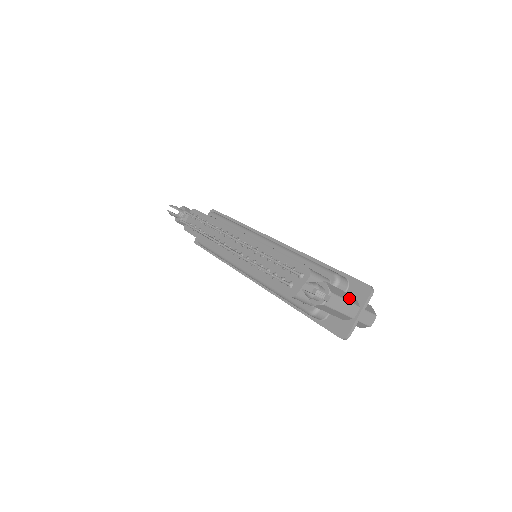
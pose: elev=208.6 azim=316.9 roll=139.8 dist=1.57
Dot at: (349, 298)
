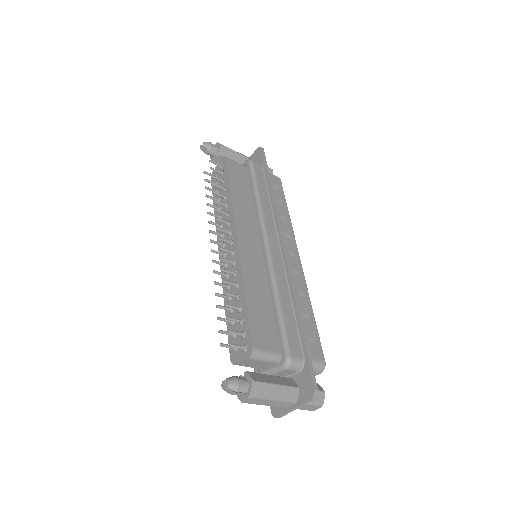
Dot at: (284, 394)
